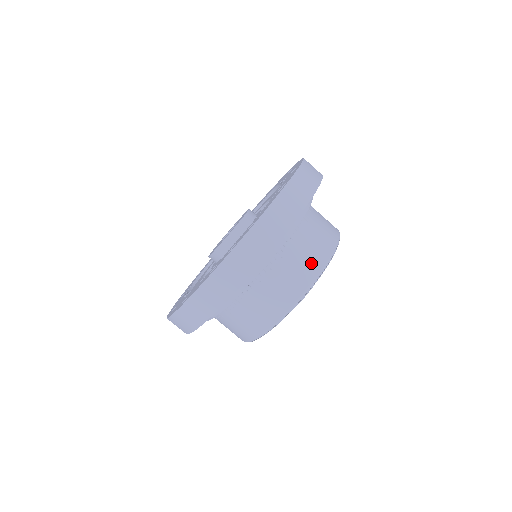
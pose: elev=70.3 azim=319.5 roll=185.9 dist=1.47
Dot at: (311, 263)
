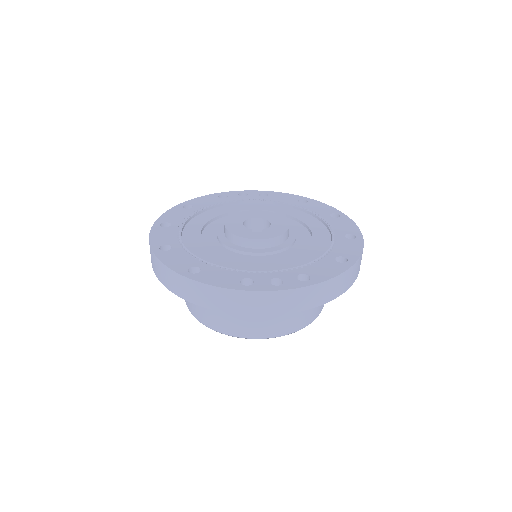
Dot at: (301, 320)
